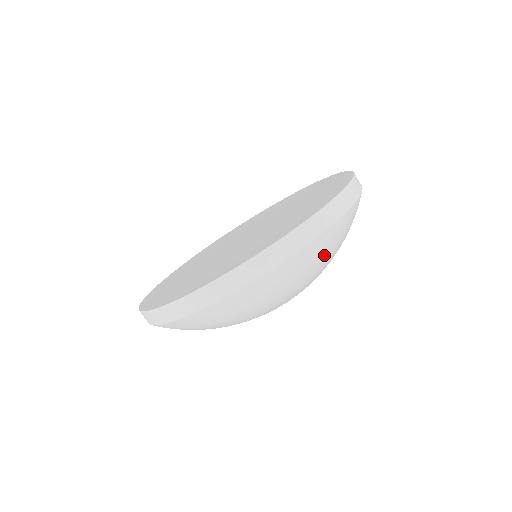
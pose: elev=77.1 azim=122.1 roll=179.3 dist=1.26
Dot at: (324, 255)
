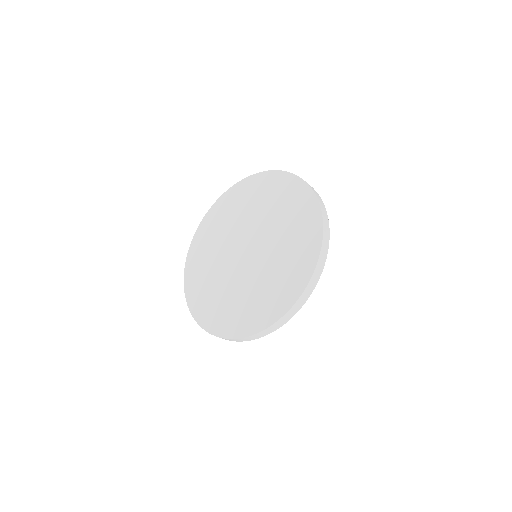
Dot at: occluded
